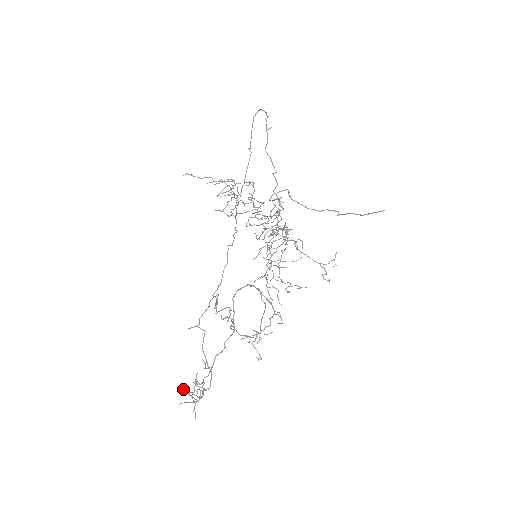
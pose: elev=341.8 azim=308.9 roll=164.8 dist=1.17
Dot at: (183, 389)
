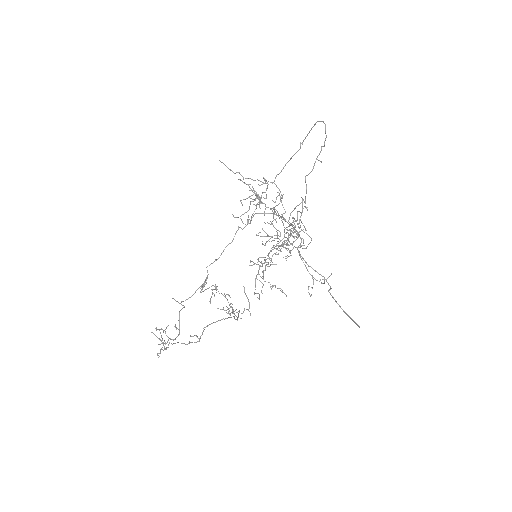
Dot at: (156, 328)
